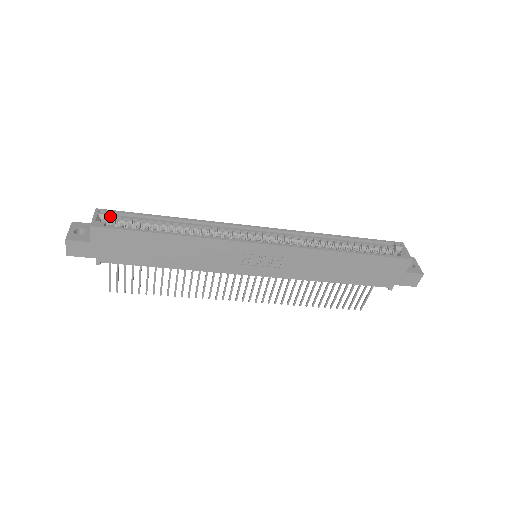
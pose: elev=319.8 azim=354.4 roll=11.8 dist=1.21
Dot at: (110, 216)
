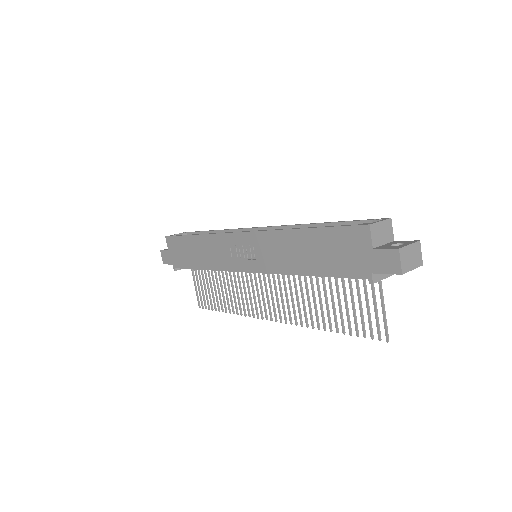
Dot at: occluded
